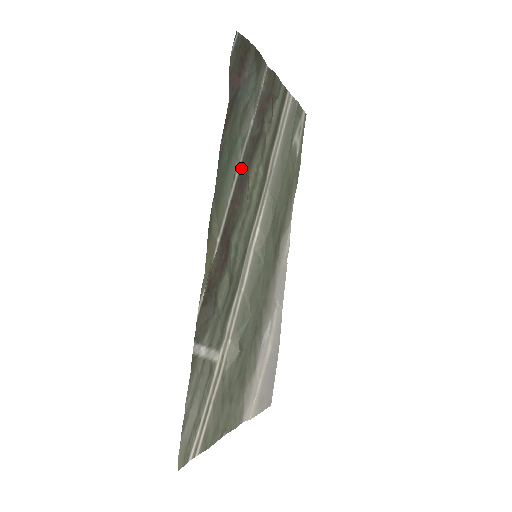
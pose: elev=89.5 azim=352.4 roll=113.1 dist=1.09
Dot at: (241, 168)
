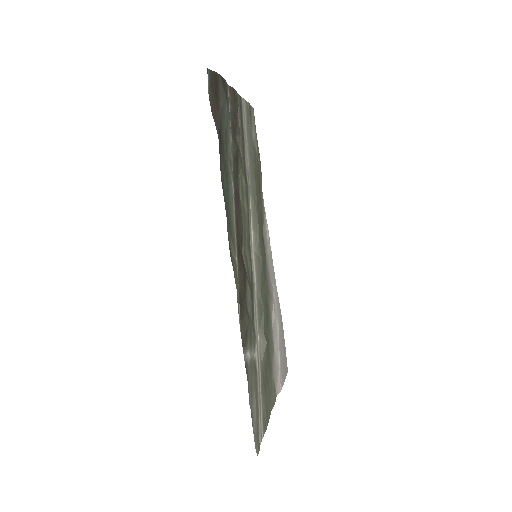
Dot at: (234, 188)
